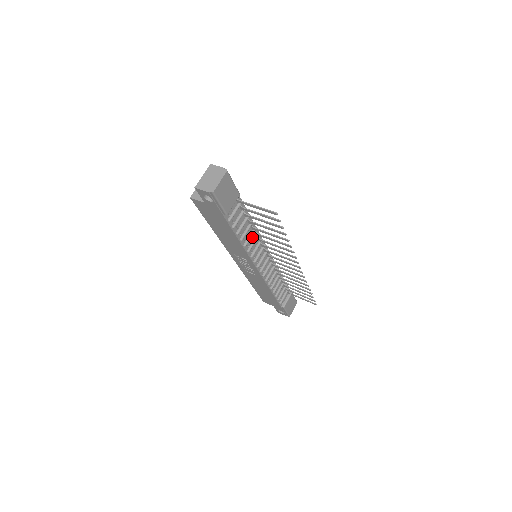
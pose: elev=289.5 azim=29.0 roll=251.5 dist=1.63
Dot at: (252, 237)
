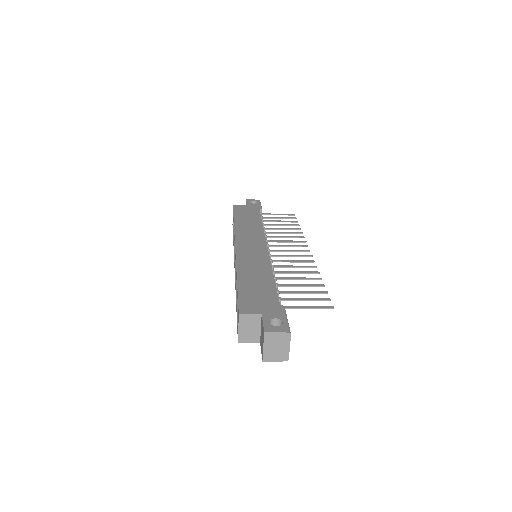
Dot at: occluded
